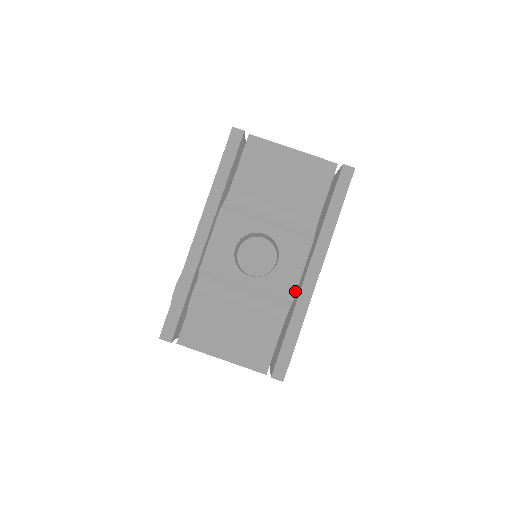
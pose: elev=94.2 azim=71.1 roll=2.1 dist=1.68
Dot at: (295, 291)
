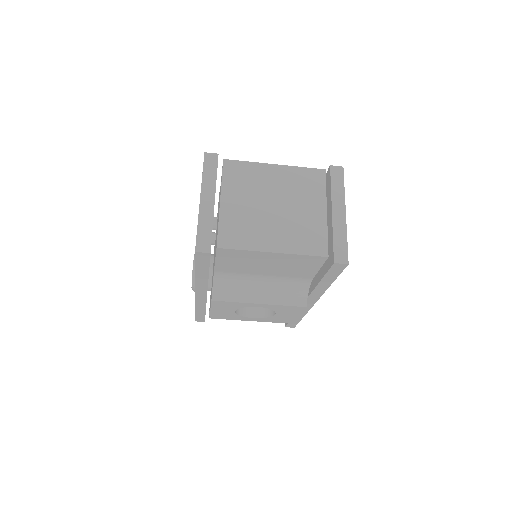
Dot at: (294, 321)
